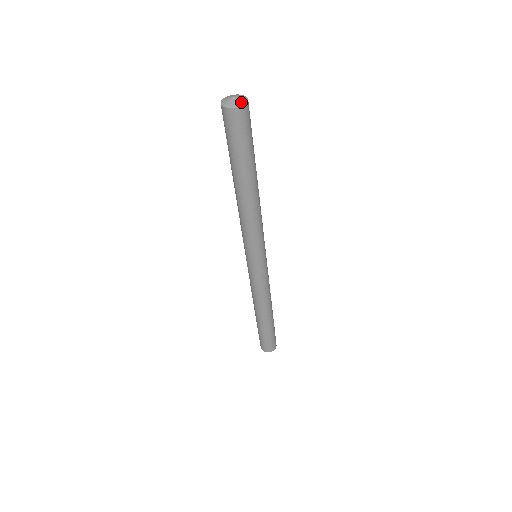
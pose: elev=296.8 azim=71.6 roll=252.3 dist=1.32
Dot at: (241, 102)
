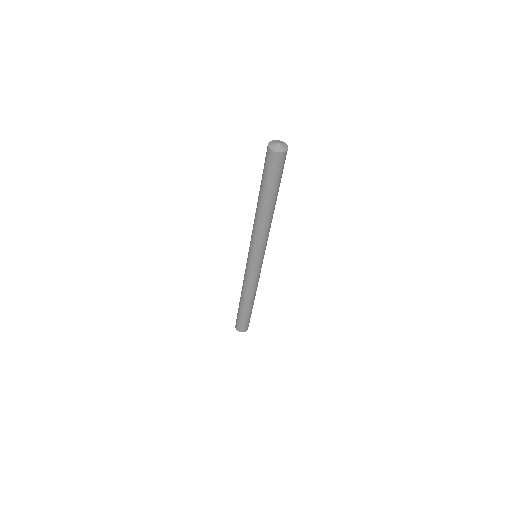
Dot at: (285, 145)
